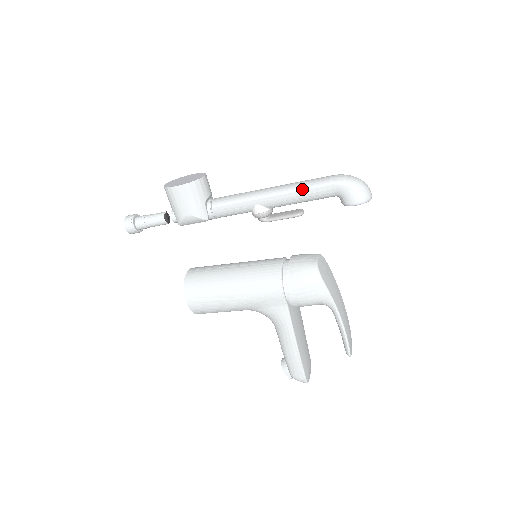
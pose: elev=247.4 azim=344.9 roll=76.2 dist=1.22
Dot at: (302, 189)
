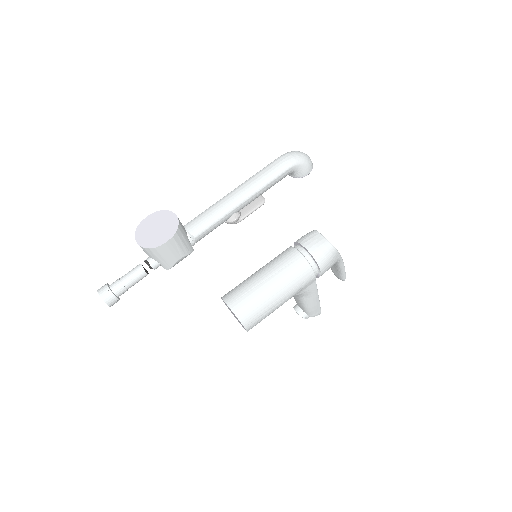
Dot at: (267, 183)
